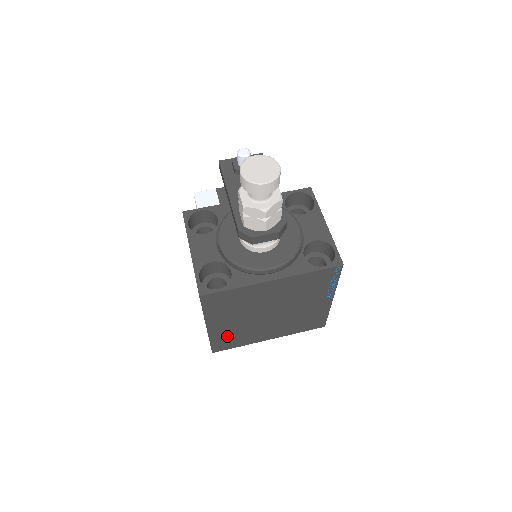
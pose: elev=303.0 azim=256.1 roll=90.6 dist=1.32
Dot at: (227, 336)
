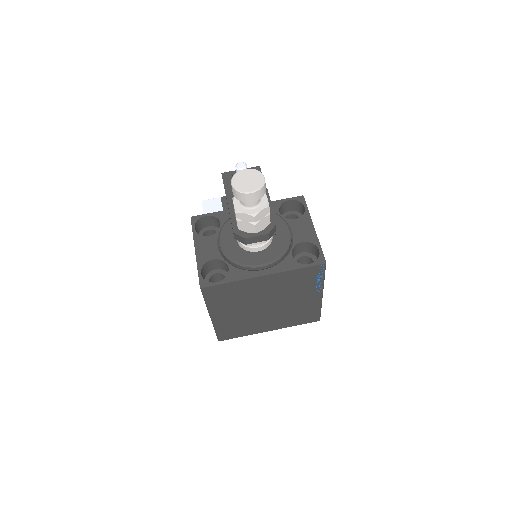
Dot at: (230, 326)
